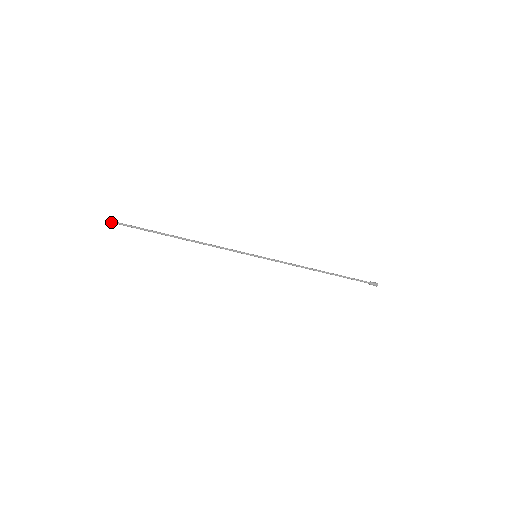
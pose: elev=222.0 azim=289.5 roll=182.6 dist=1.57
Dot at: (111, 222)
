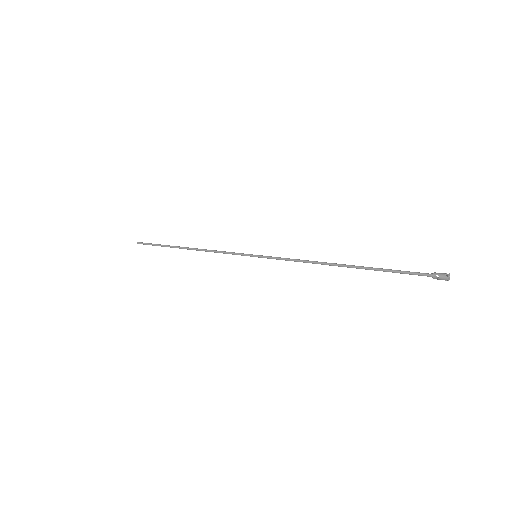
Dot at: occluded
